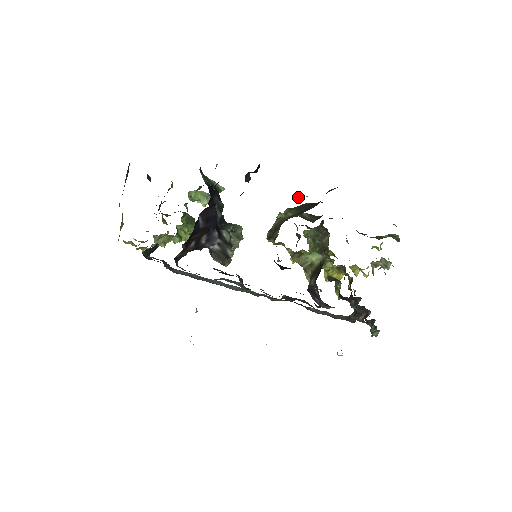
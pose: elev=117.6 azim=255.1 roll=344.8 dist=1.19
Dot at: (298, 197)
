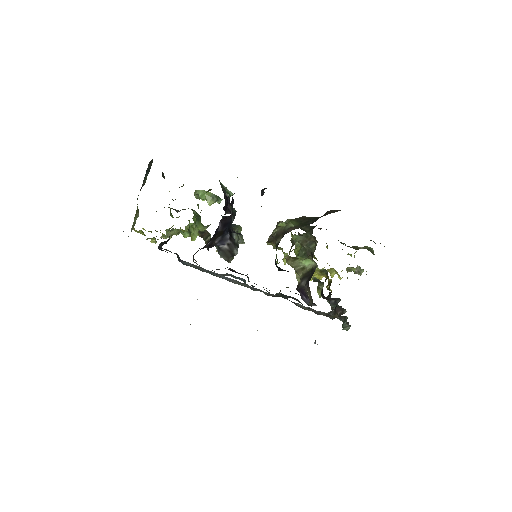
Dot at: occluded
